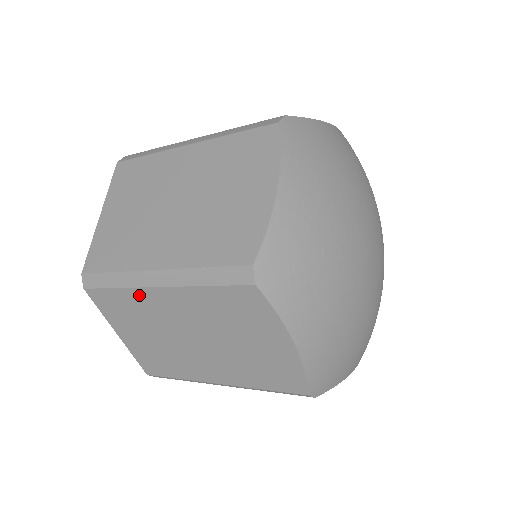
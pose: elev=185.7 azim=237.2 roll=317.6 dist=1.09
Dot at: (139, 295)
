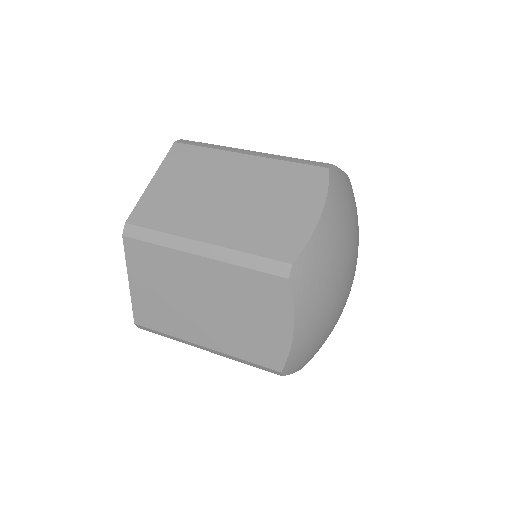
Dot at: (177, 257)
